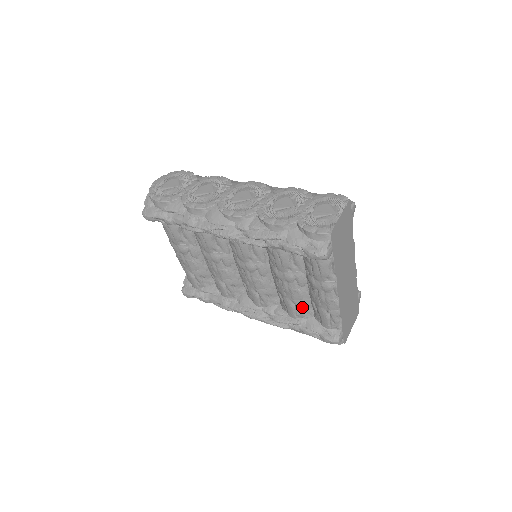
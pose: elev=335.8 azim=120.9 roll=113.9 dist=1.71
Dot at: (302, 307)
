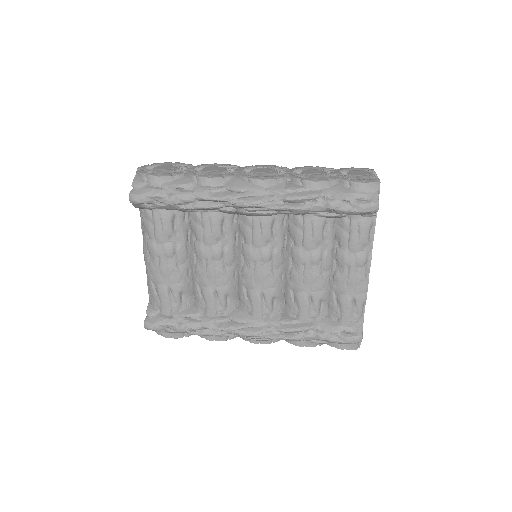
Dot at: (319, 303)
